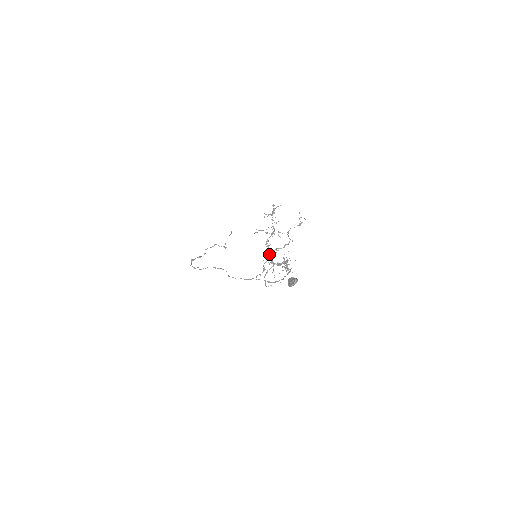
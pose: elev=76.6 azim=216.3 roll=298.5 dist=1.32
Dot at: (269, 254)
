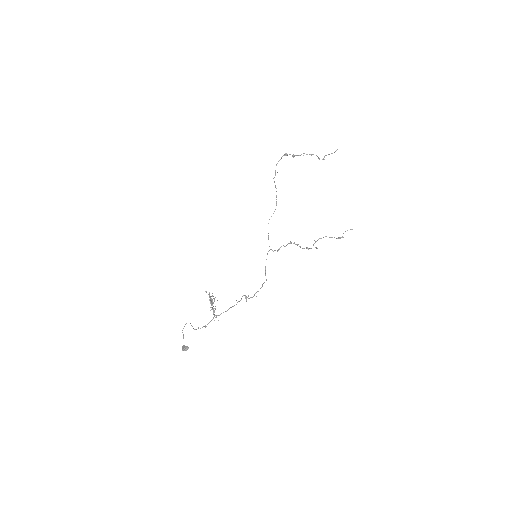
Dot at: (291, 242)
